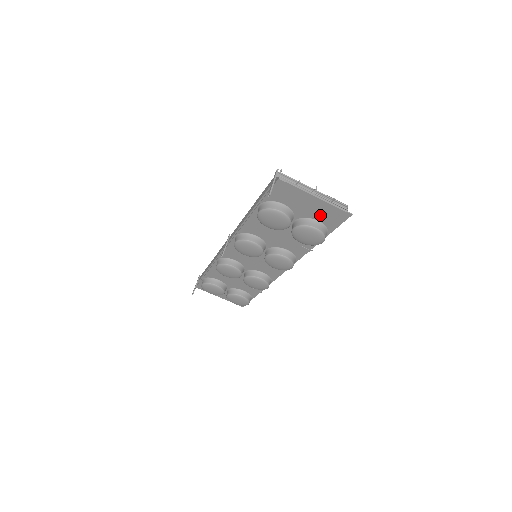
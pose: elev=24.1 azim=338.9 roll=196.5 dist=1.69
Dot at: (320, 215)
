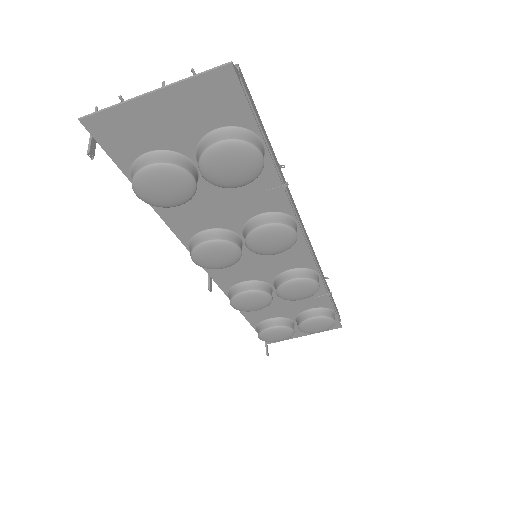
Dot at: (204, 117)
